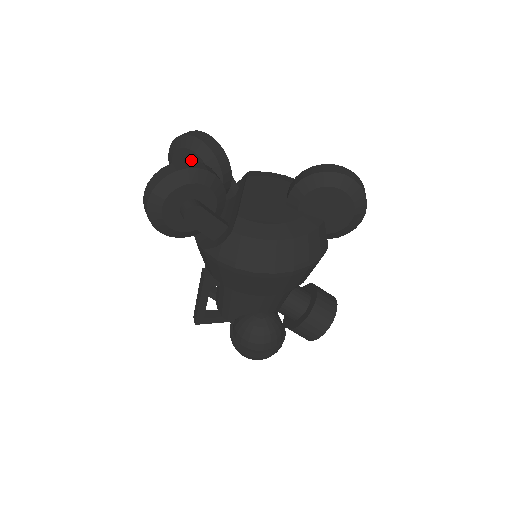
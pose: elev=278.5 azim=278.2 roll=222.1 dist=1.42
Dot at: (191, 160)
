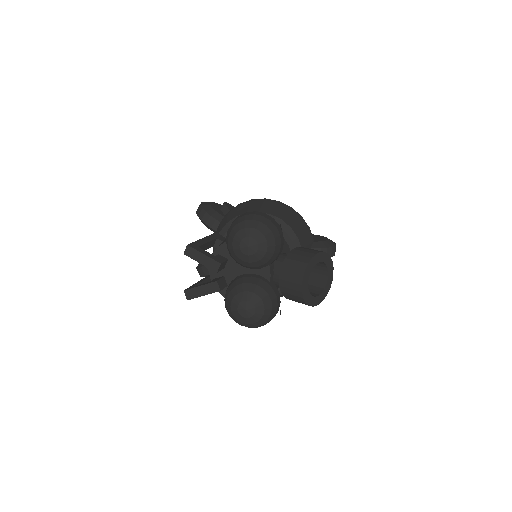
Dot at: occluded
